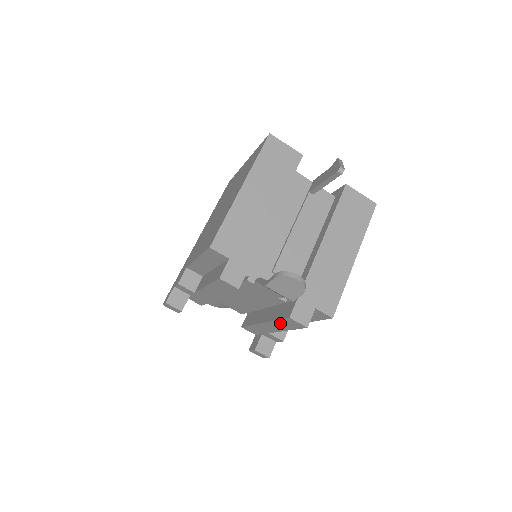
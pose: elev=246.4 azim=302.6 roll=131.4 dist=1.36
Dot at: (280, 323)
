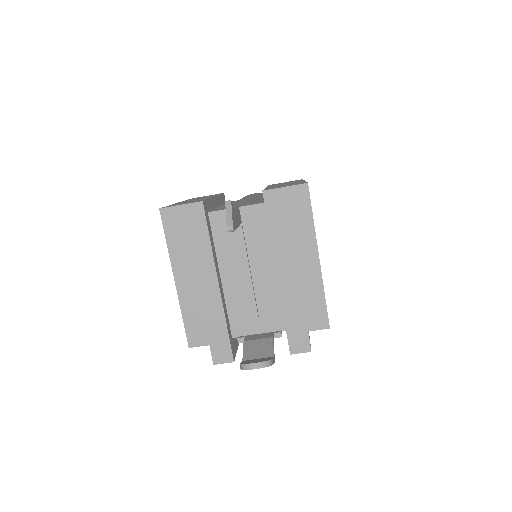
Dot at: occluded
